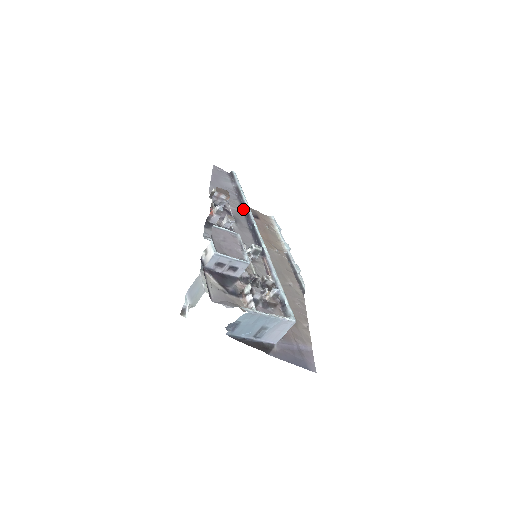
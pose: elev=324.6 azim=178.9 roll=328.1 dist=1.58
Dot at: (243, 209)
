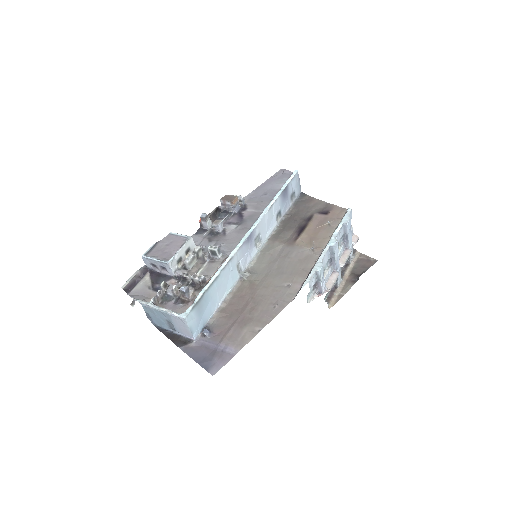
Dot at: occluded
